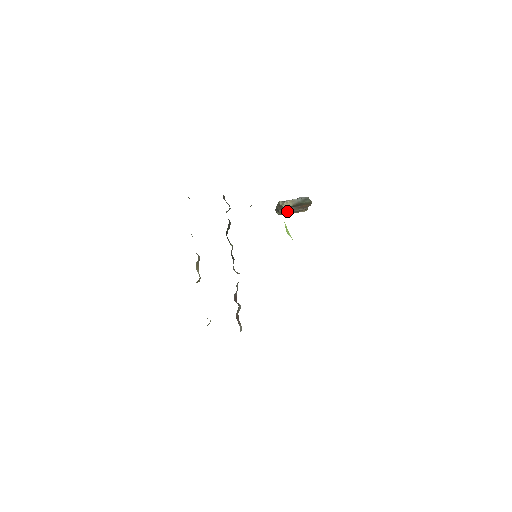
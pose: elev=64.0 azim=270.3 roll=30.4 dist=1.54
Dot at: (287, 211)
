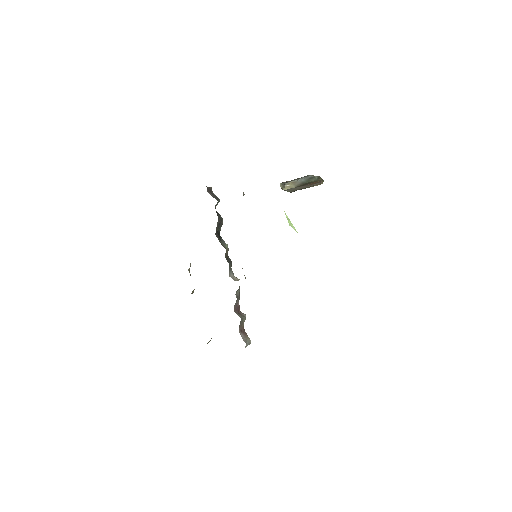
Dot at: (297, 189)
